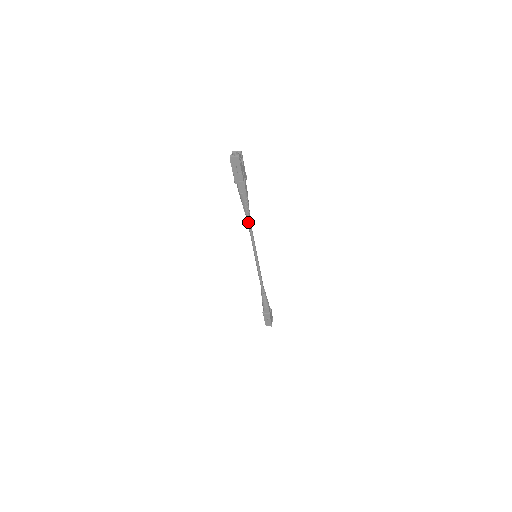
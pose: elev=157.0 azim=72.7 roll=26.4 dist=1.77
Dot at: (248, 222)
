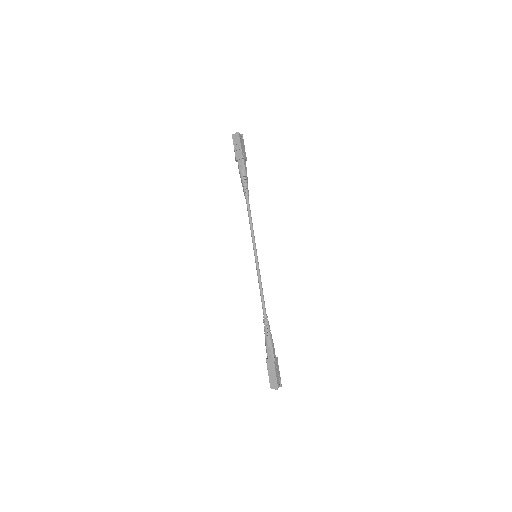
Dot at: (247, 207)
